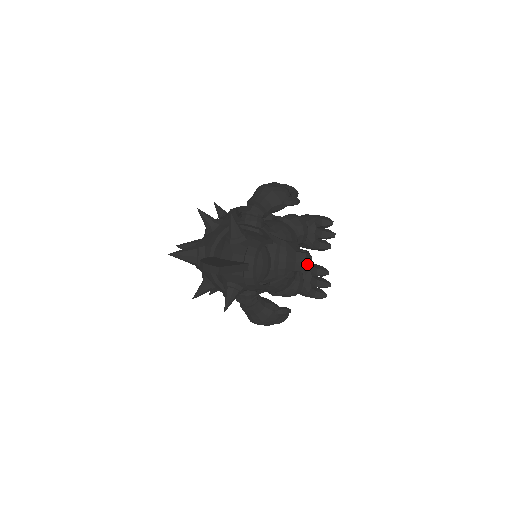
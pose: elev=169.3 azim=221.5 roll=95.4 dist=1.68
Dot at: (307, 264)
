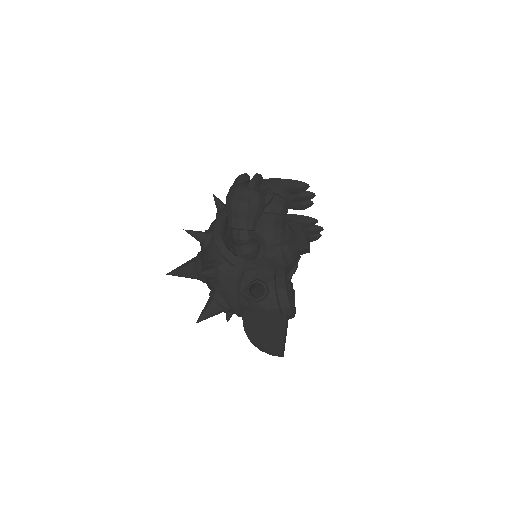
Dot at: (309, 246)
